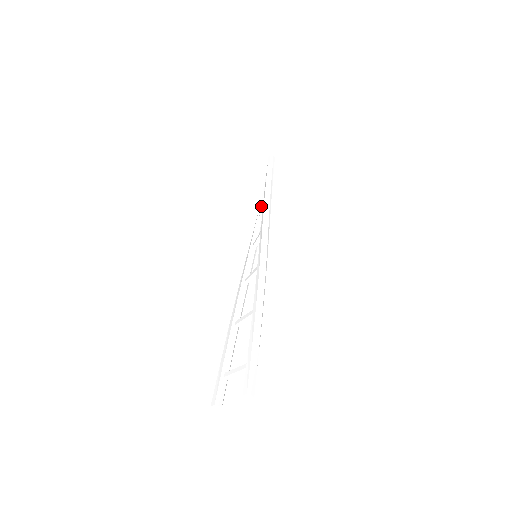
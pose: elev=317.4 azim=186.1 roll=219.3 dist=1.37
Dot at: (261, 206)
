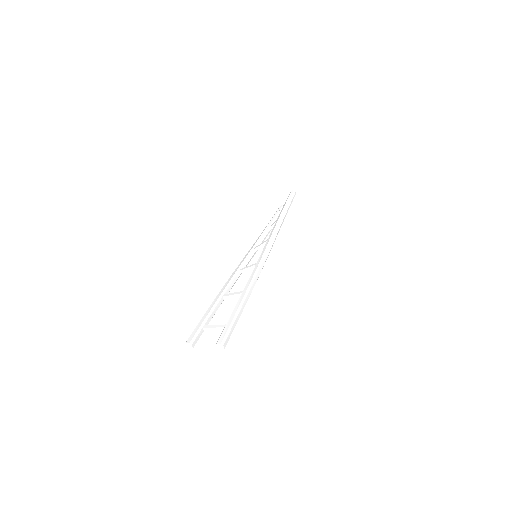
Dot at: (271, 223)
